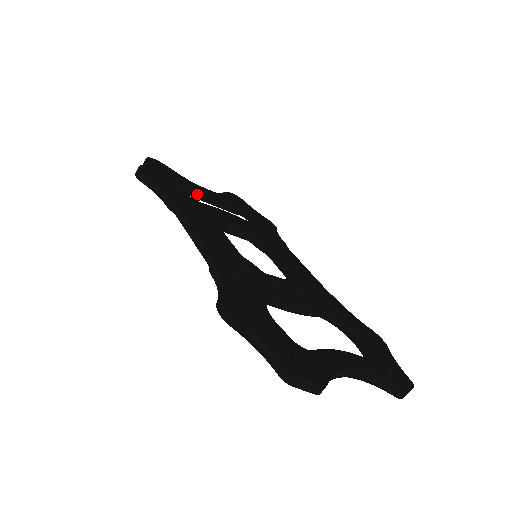
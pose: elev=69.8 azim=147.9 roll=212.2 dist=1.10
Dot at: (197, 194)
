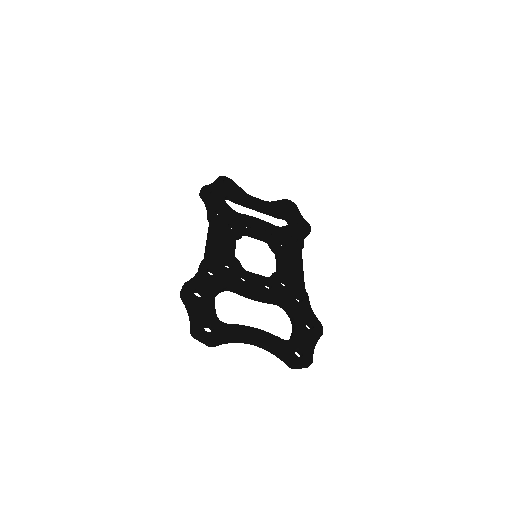
Dot at: (246, 204)
